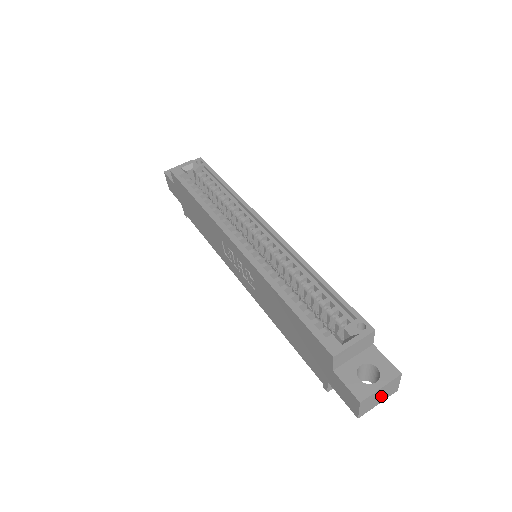
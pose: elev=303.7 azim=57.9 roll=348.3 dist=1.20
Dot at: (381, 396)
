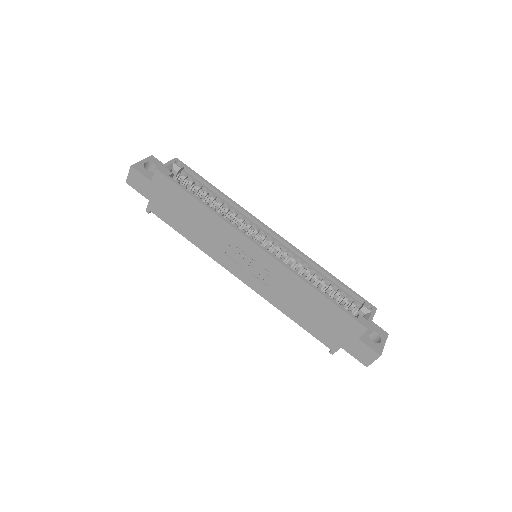
Dot at: occluded
